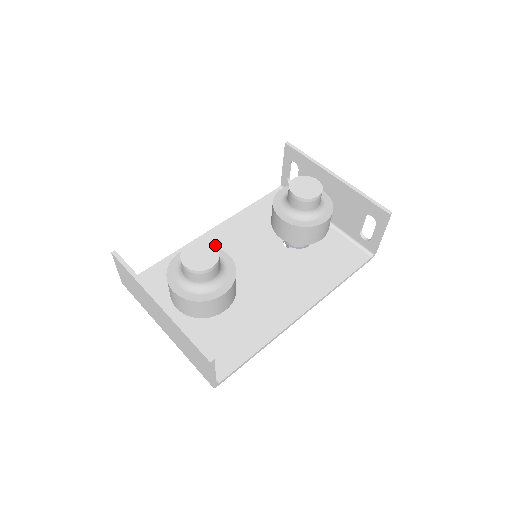
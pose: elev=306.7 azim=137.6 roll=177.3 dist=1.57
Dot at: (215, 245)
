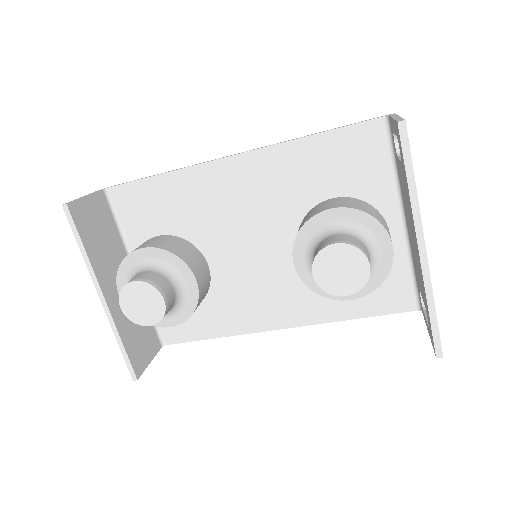
Dot at: (227, 187)
